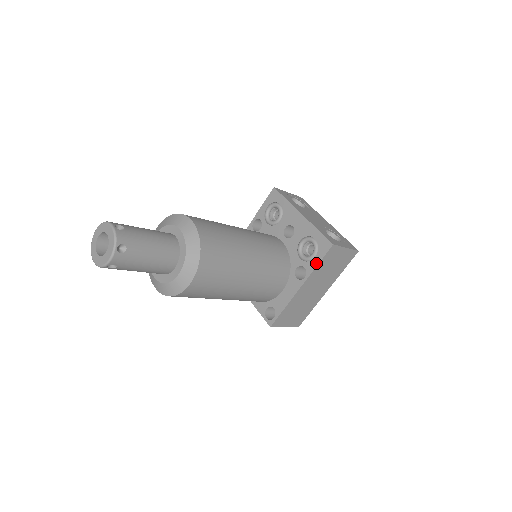
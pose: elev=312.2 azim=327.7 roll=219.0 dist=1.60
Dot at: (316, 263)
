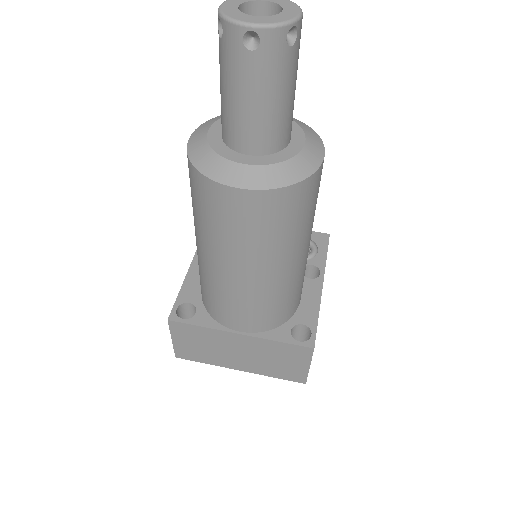
Dot at: (324, 255)
